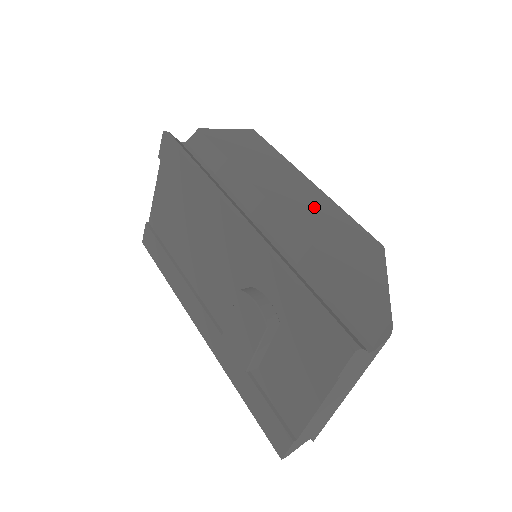
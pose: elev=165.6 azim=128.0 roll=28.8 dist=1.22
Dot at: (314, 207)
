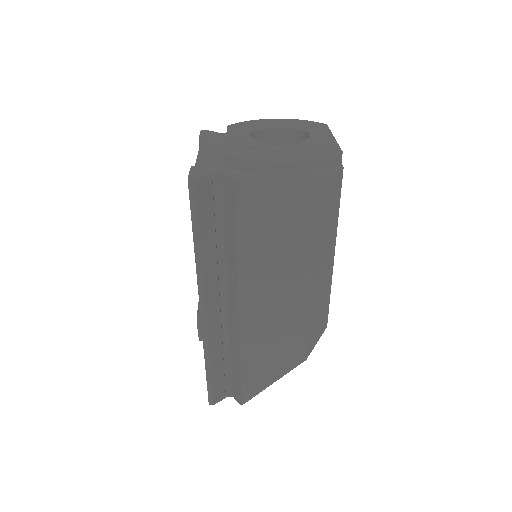
Dot at: (279, 315)
